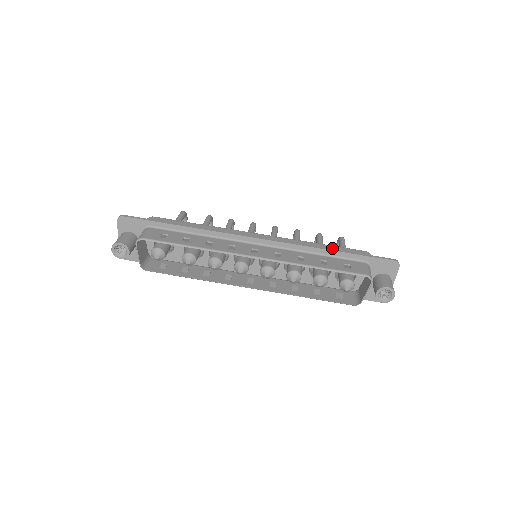
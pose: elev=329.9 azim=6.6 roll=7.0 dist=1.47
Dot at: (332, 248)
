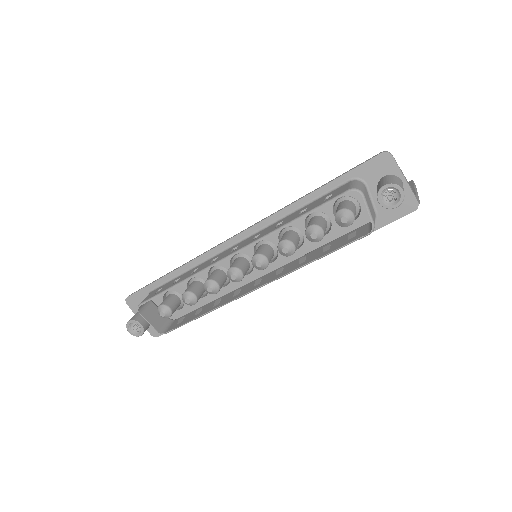
Dot at: occluded
